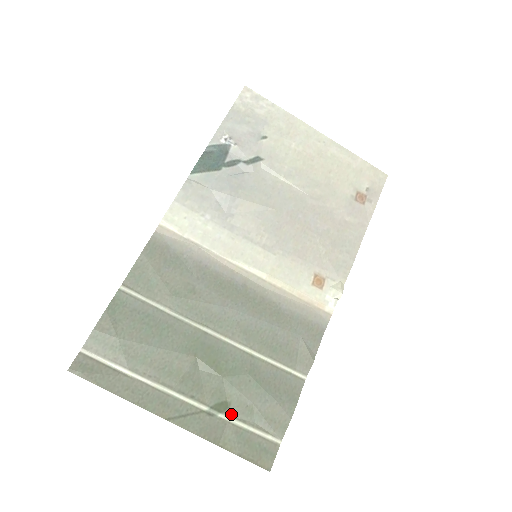
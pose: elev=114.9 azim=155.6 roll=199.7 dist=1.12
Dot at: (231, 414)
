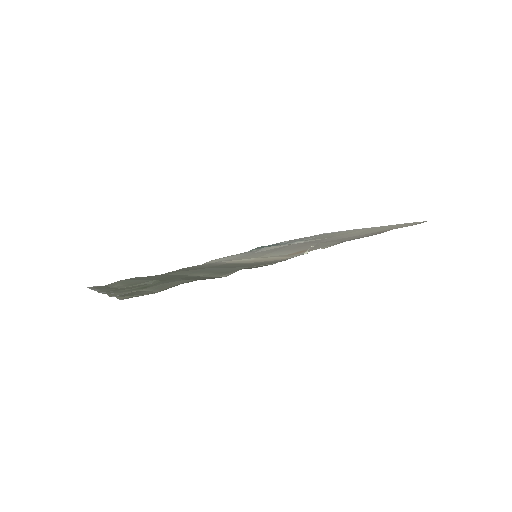
Dot at: (141, 290)
